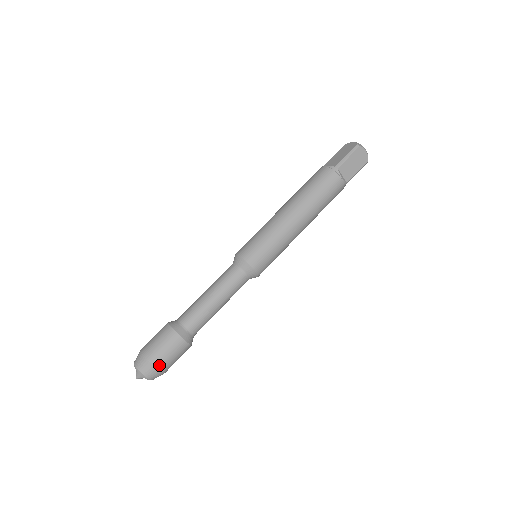
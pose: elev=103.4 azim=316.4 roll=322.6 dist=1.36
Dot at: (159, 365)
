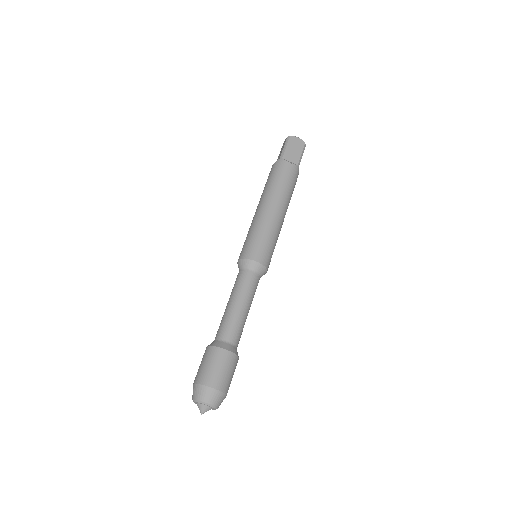
Dot at: (213, 384)
